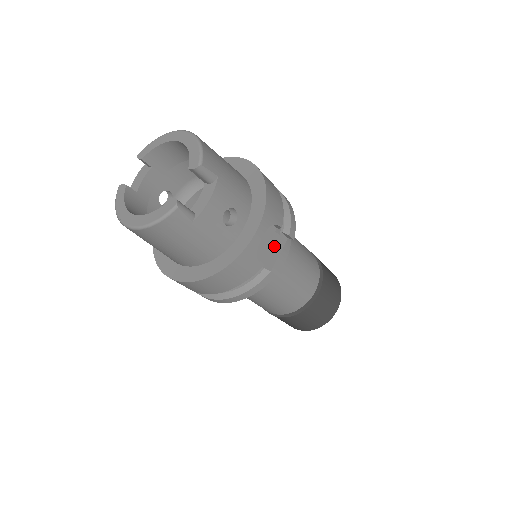
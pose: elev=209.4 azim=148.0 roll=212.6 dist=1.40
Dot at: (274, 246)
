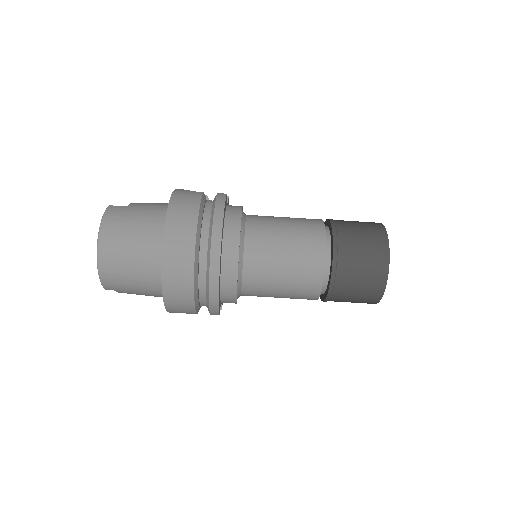
Dot at: occluded
